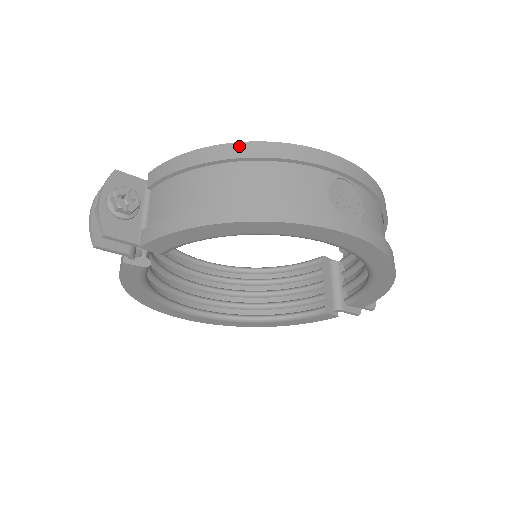
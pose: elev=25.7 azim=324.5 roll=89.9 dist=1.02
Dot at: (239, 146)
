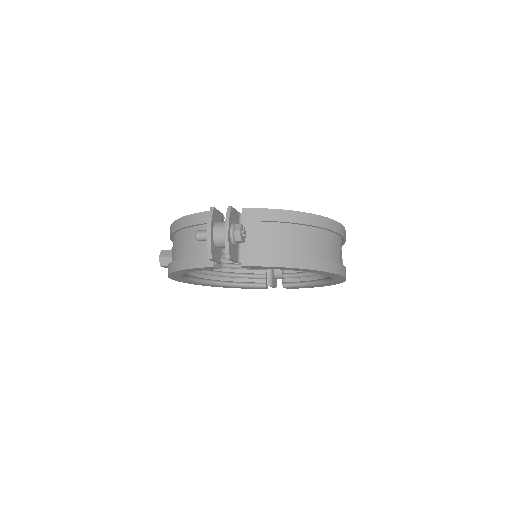
Dot at: (312, 217)
